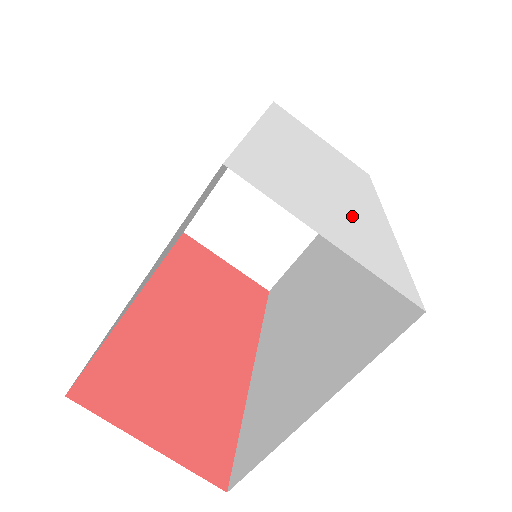
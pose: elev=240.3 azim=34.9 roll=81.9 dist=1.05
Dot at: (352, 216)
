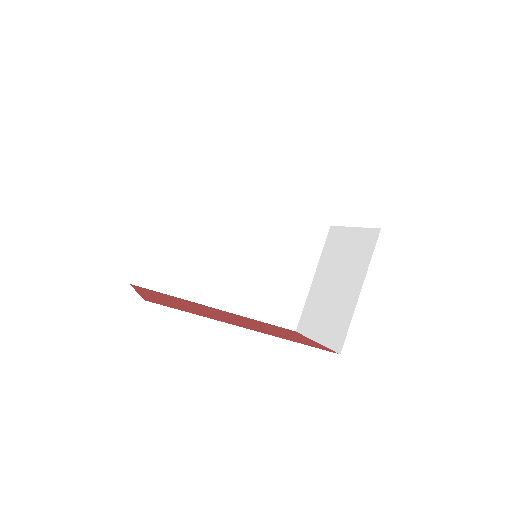
Dot at: occluded
